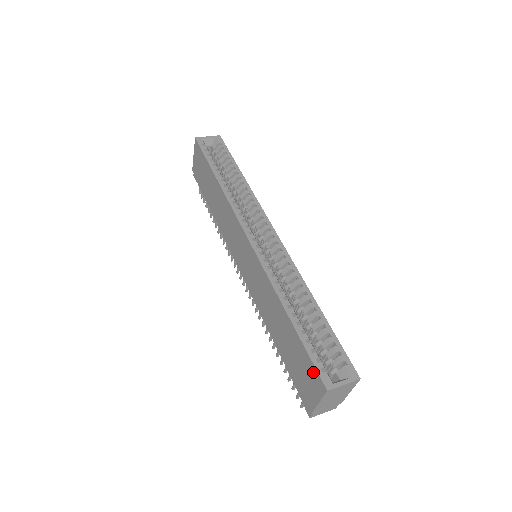
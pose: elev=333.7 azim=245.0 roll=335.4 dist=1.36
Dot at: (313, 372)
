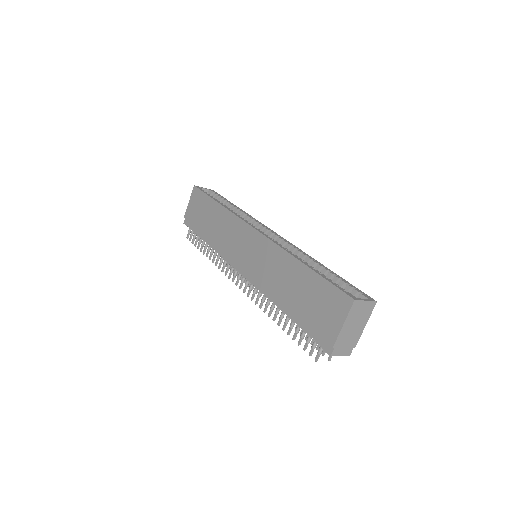
Dot at: (337, 295)
